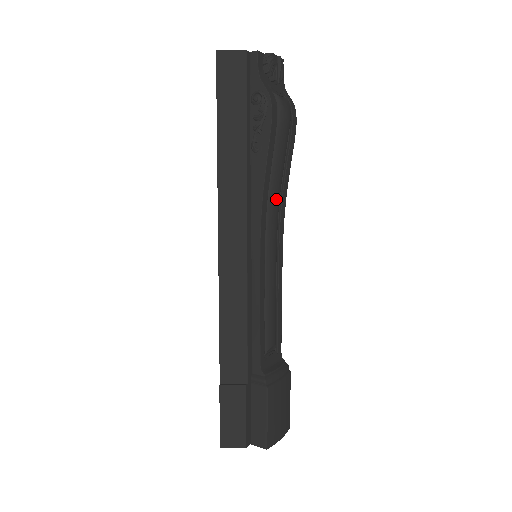
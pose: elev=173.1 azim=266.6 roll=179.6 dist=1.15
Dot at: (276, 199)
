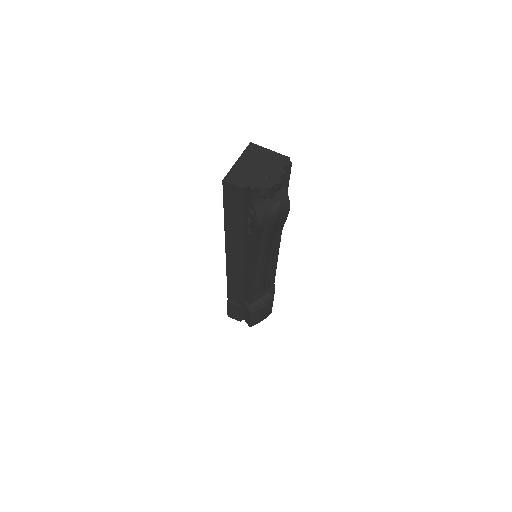
Dot at: (266, 248)
